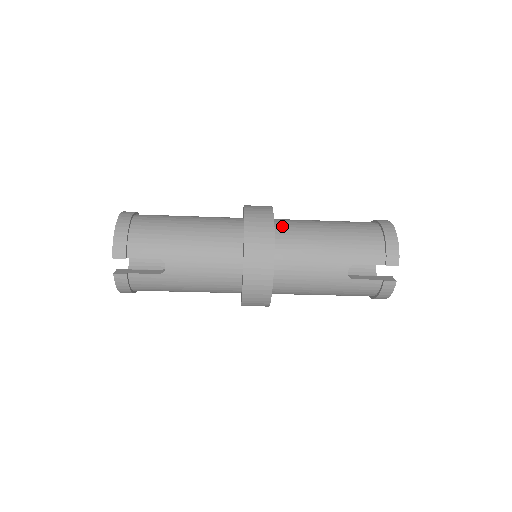
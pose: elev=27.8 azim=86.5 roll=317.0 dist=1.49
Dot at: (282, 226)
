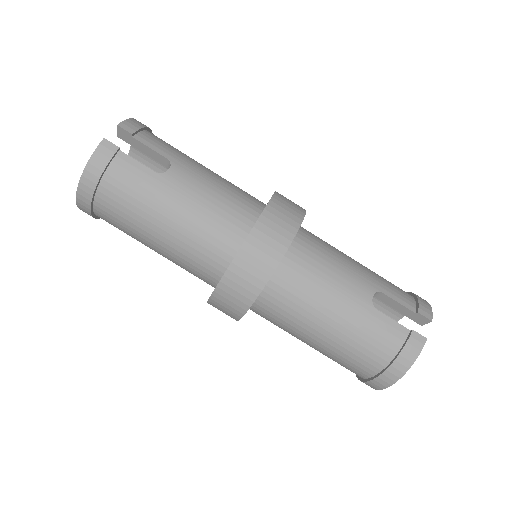
Dot at: occluded
